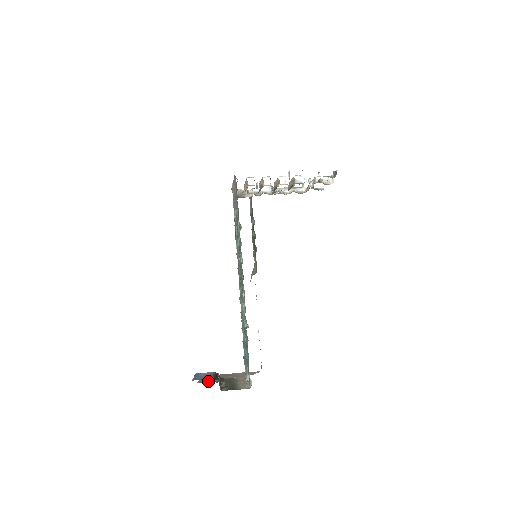
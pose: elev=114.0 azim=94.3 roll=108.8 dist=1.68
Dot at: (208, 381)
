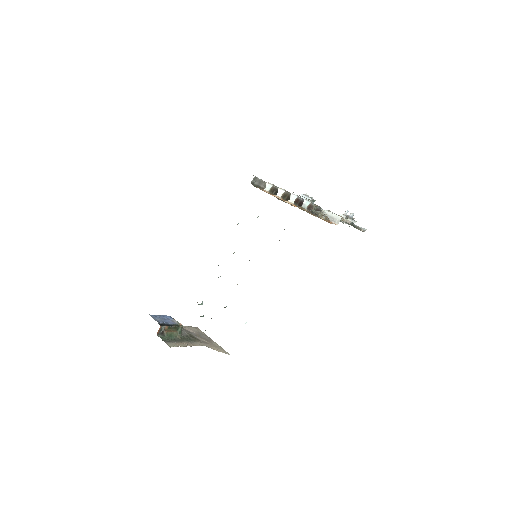
Dot at: (182, 329)
